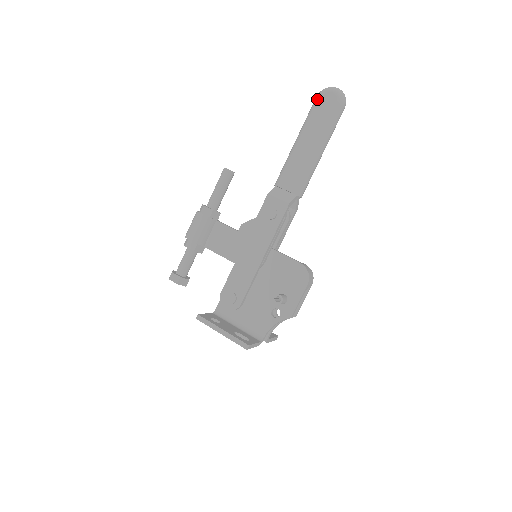
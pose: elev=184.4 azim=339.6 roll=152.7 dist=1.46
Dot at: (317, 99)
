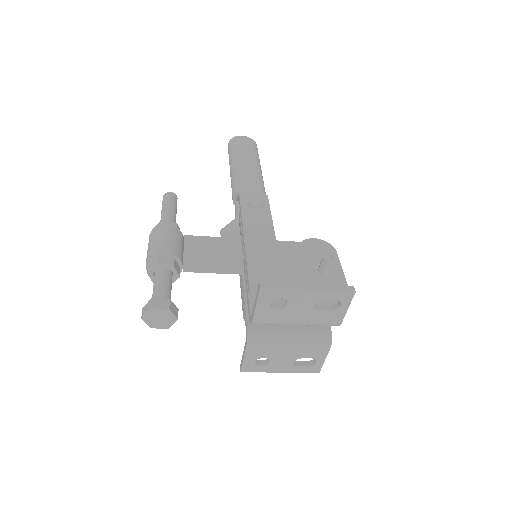
Dot at: (233, 141)
